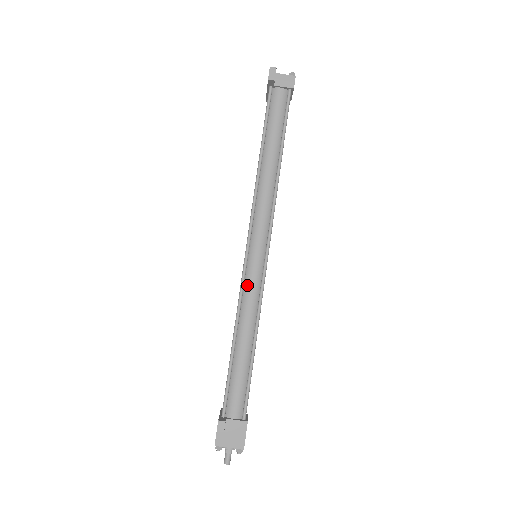
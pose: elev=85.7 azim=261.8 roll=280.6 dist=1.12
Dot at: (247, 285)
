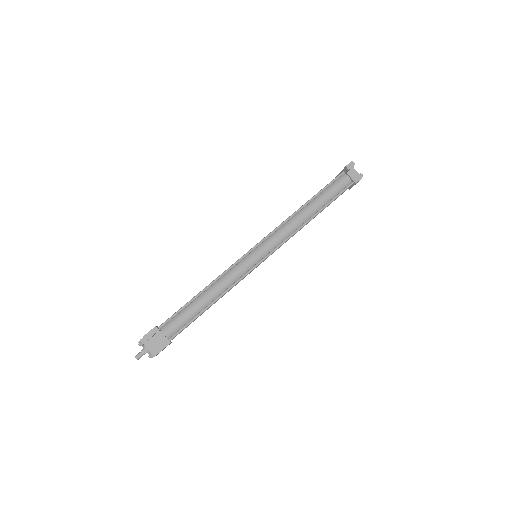
Dot at: (237, 267)
